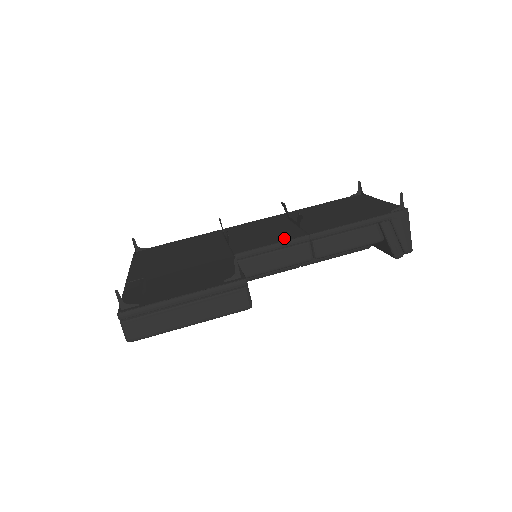
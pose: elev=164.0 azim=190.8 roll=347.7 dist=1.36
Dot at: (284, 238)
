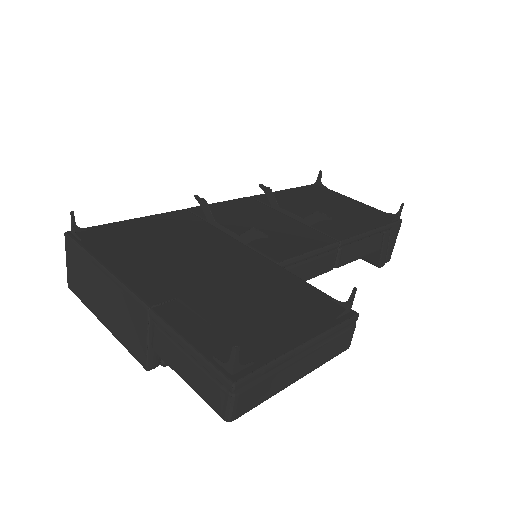
Dot at: (315, 243)
